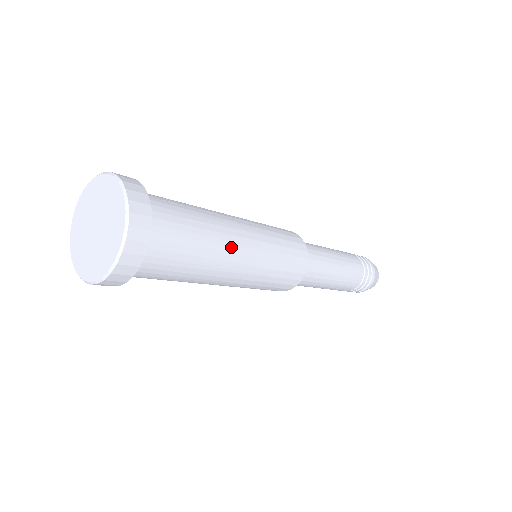
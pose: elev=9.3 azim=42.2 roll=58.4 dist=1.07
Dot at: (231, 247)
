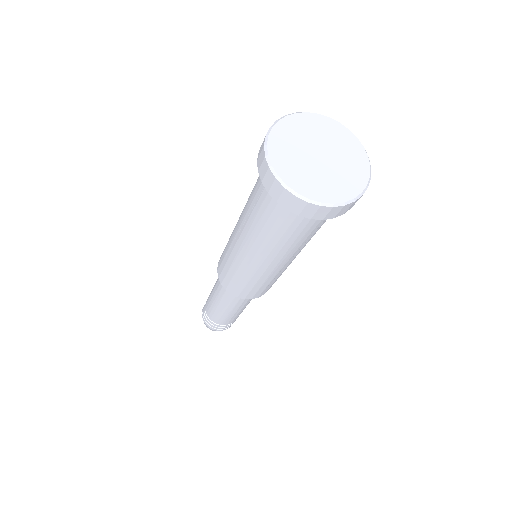
Dot at: occluded
